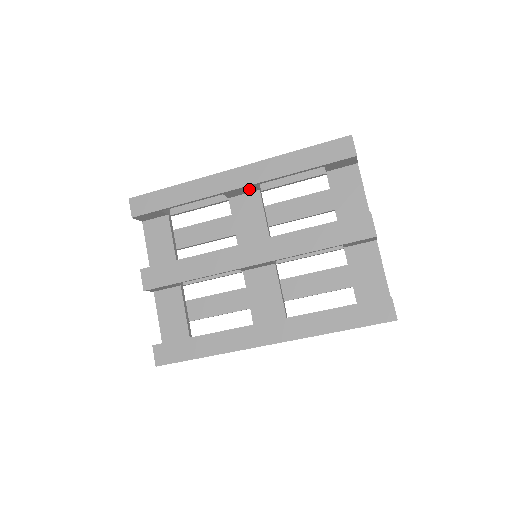
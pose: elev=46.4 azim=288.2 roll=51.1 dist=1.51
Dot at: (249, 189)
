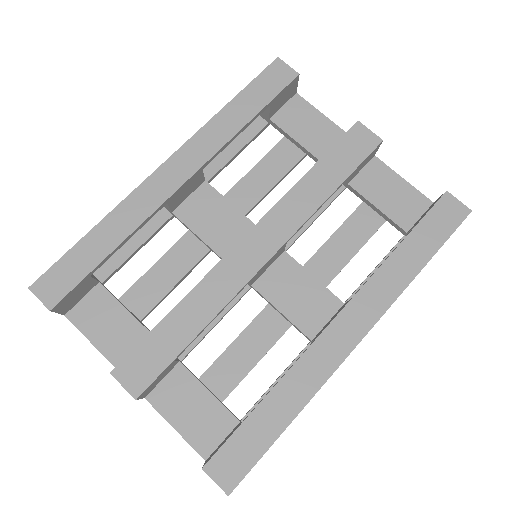
Dot at: (194, 182)
